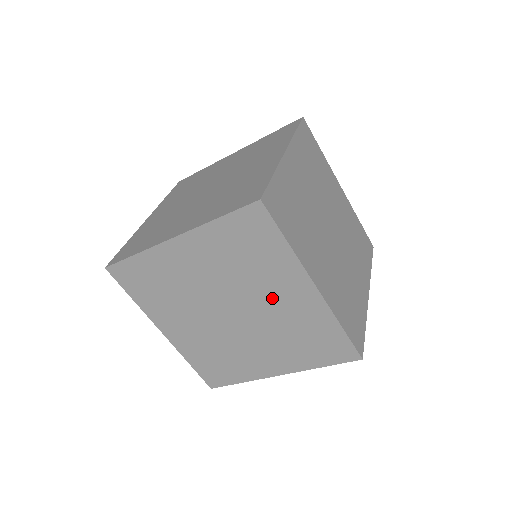
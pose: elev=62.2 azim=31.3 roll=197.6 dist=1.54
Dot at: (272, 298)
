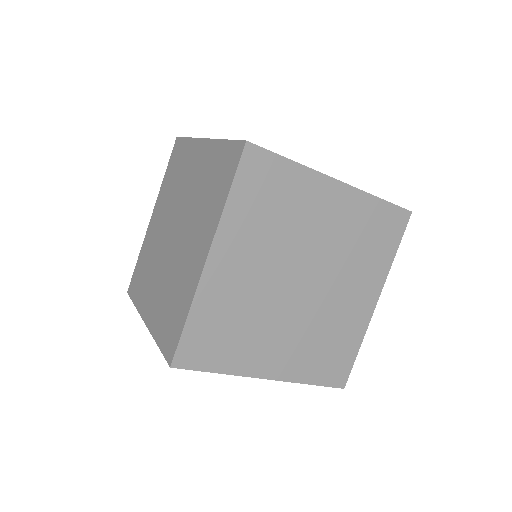
Dot at: (191, 242)
